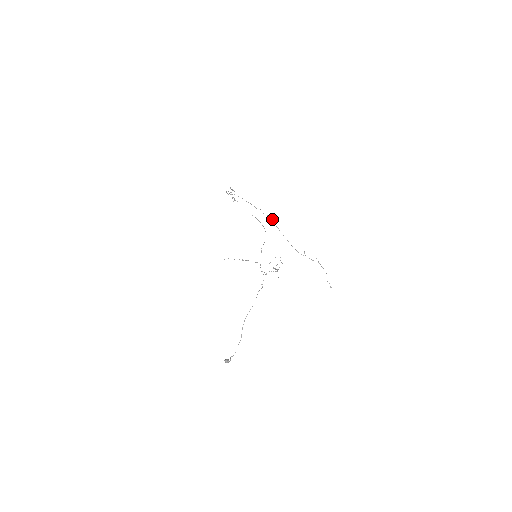
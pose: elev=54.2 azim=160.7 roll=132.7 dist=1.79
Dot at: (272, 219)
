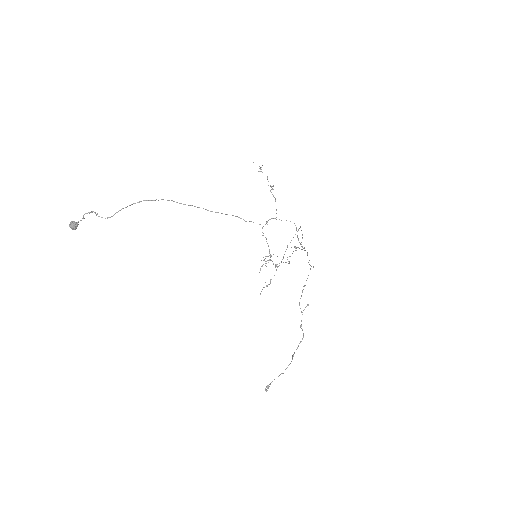
Dot at: (313, 267)
